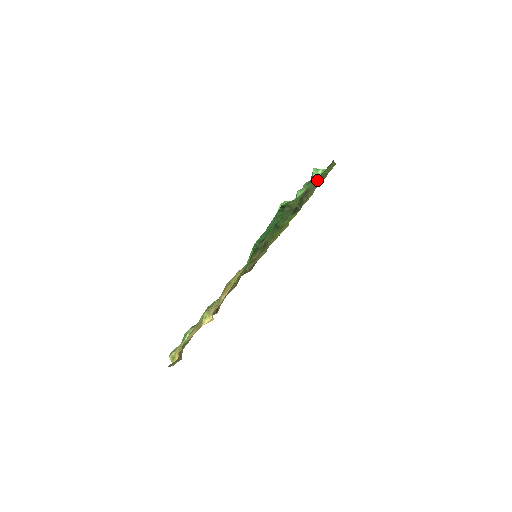
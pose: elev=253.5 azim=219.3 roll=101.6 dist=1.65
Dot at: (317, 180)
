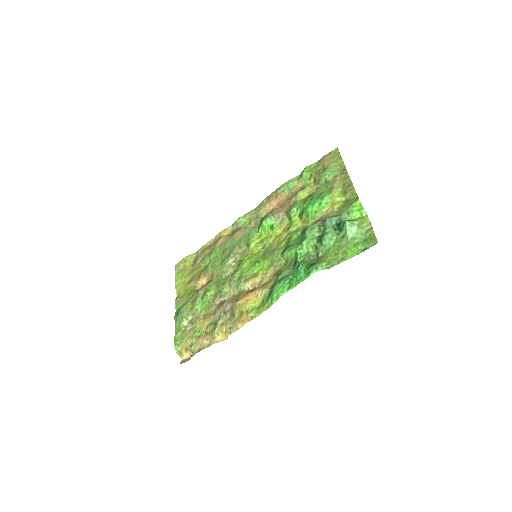
Dot at: (340, 214)
